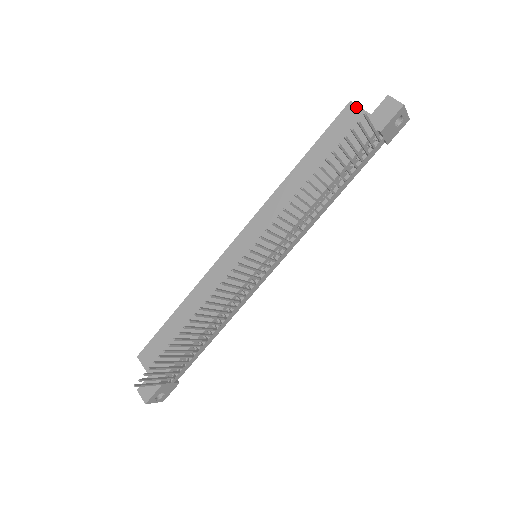
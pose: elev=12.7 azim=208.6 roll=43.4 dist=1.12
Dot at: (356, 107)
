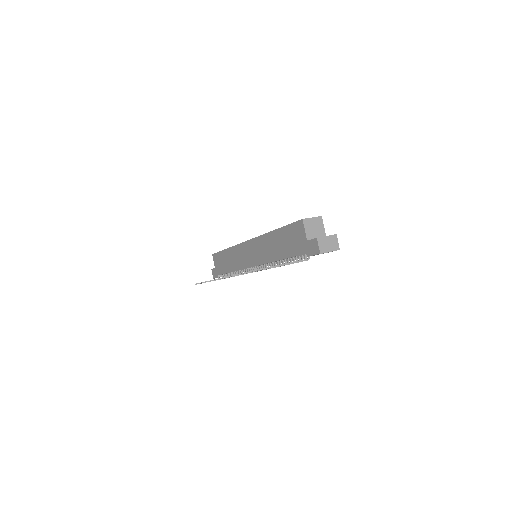
Dot at: (303, 227)
